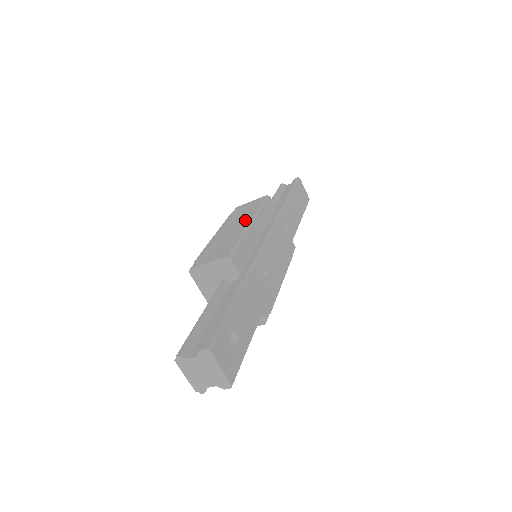
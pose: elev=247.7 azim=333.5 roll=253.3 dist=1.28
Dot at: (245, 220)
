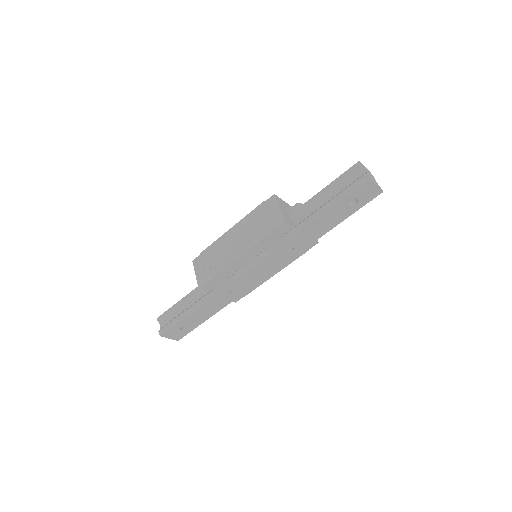
Dot at: (241, 245)
